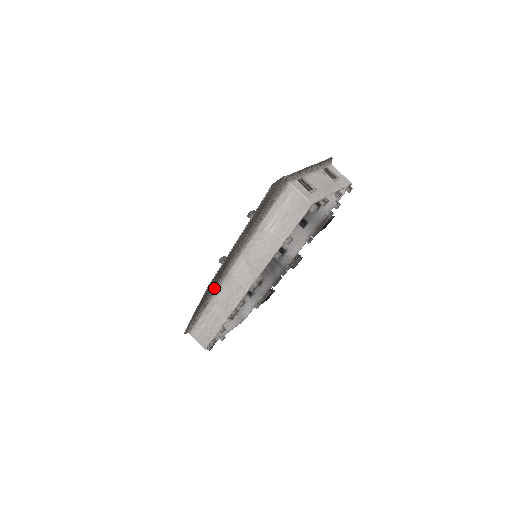
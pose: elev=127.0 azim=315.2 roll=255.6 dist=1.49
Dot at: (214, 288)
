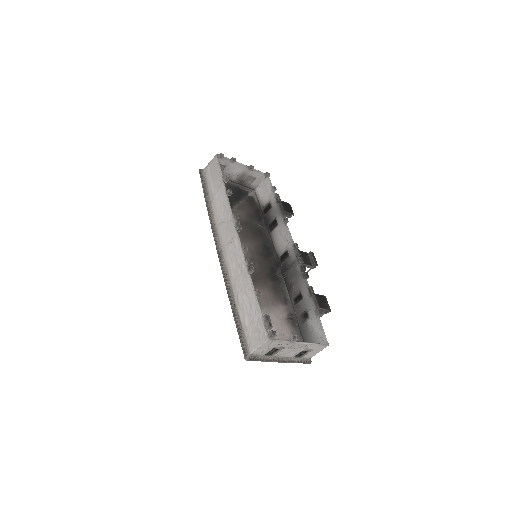
Dot at: (224, 273)
